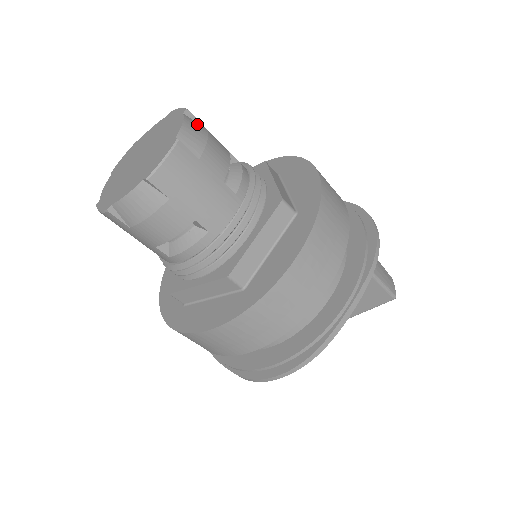
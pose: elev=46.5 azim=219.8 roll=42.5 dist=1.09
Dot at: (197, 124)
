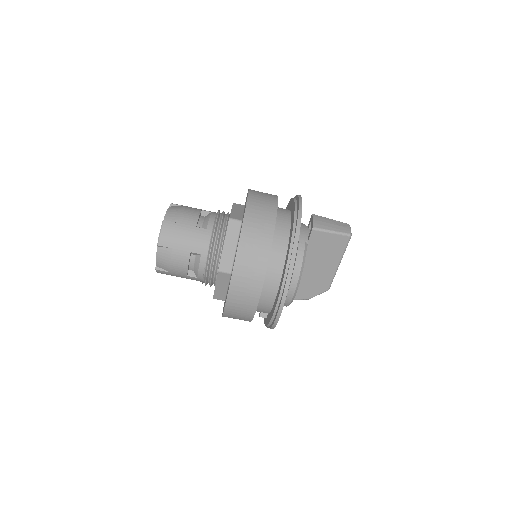
Dot at: (177, 207)
